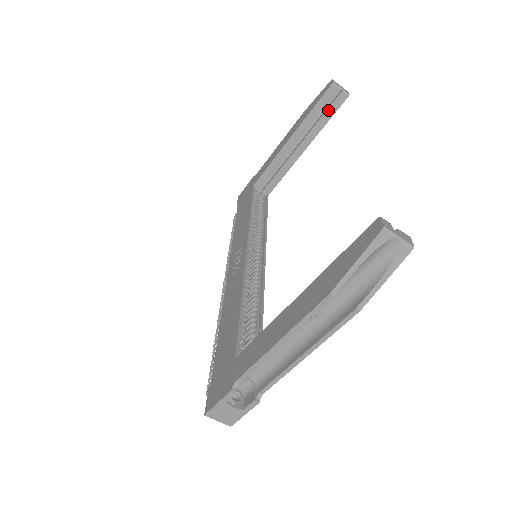
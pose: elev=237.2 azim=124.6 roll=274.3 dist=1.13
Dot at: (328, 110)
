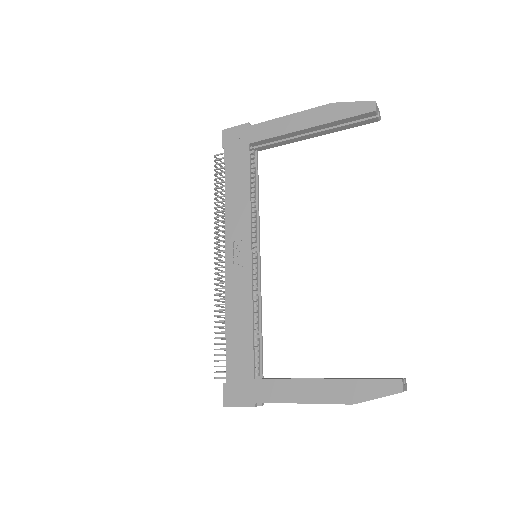
Dot at: (356, 123)
